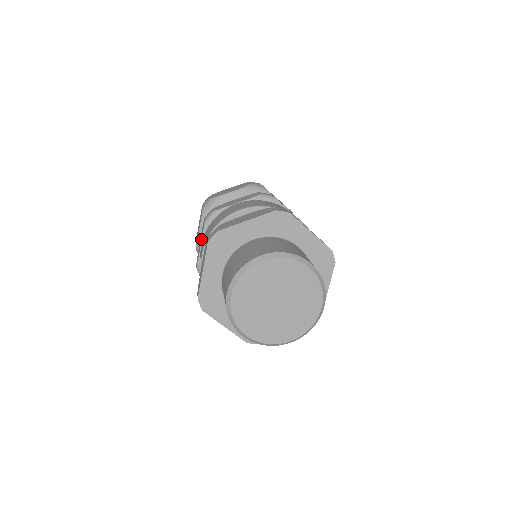
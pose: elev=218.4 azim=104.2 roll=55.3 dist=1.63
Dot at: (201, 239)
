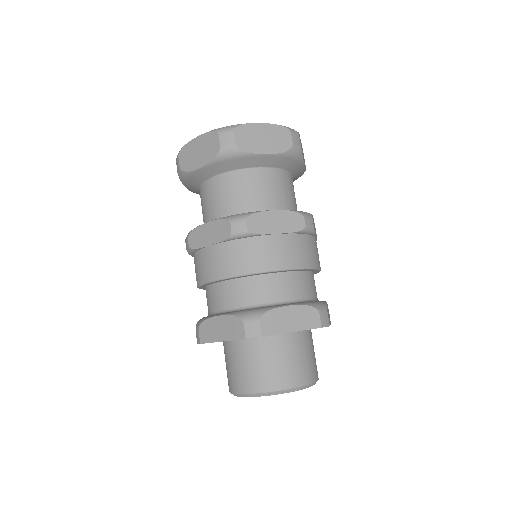
Dot at: (214, 241)
